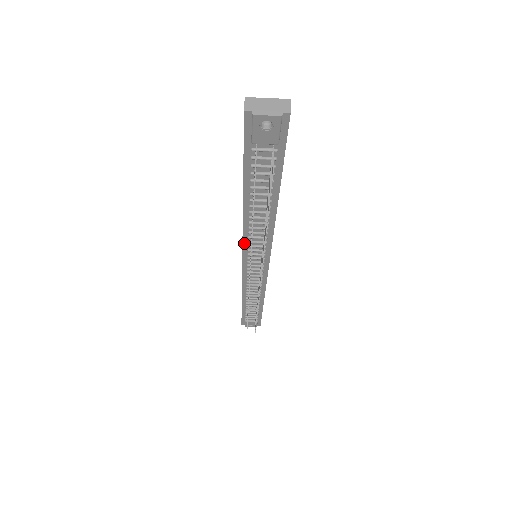
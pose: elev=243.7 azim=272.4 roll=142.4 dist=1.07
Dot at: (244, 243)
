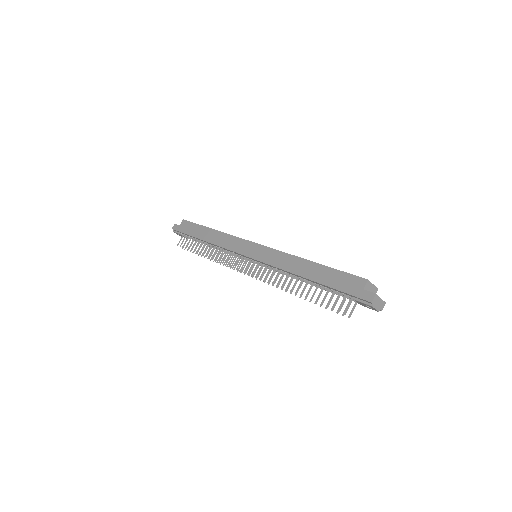
Dot at: (268, 264)
